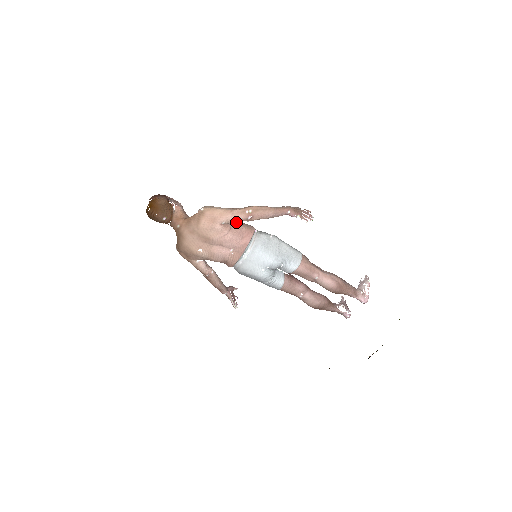
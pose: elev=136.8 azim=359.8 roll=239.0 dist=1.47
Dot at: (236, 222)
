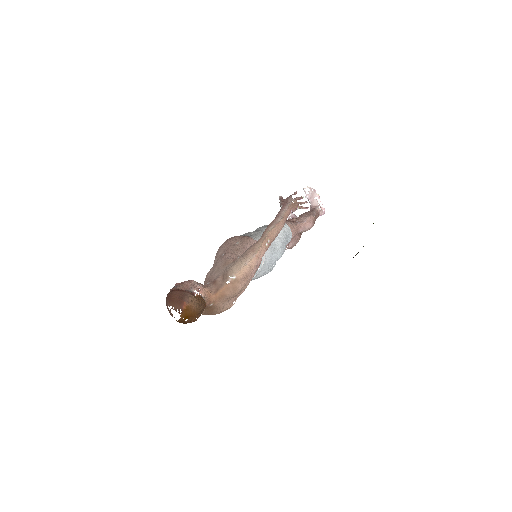
Dot at: (244, 251)
